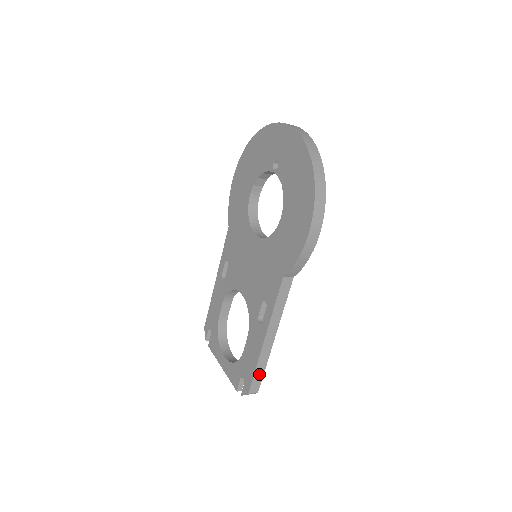
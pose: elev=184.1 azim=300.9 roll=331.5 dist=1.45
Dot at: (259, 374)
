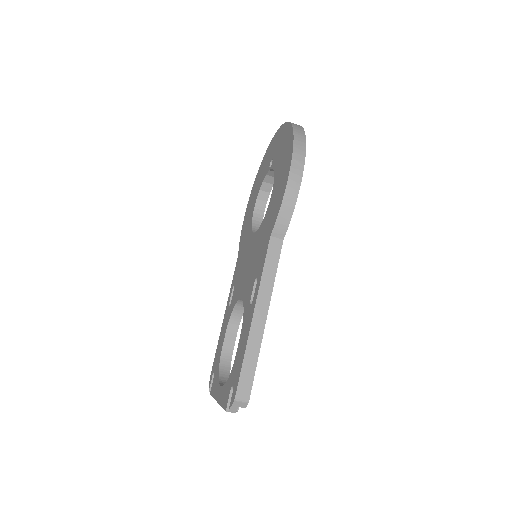
Dot at: (249, 370)
